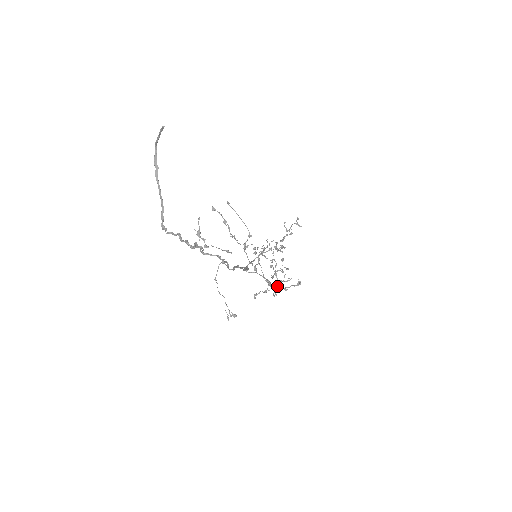
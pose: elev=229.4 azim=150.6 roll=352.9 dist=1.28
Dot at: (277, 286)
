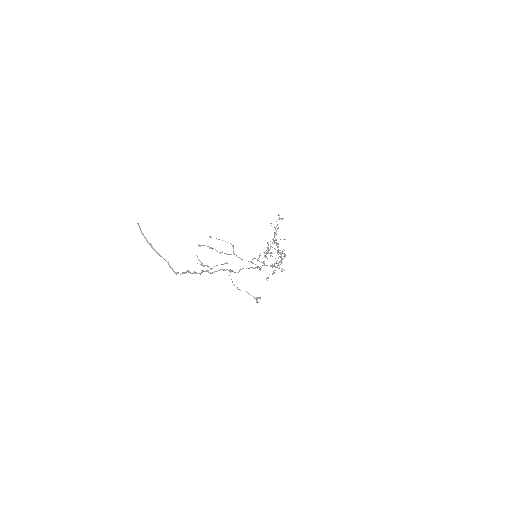
Dot at: (278, 265)
